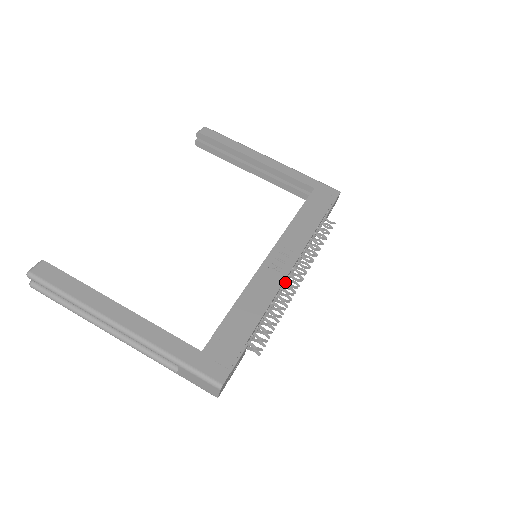
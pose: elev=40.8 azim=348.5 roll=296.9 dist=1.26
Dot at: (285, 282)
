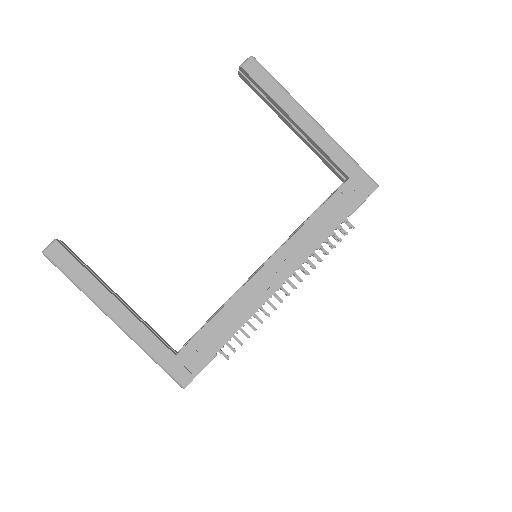
Dot at: occluded
